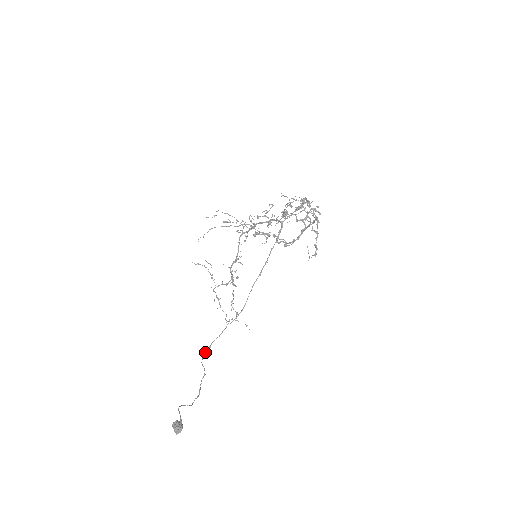
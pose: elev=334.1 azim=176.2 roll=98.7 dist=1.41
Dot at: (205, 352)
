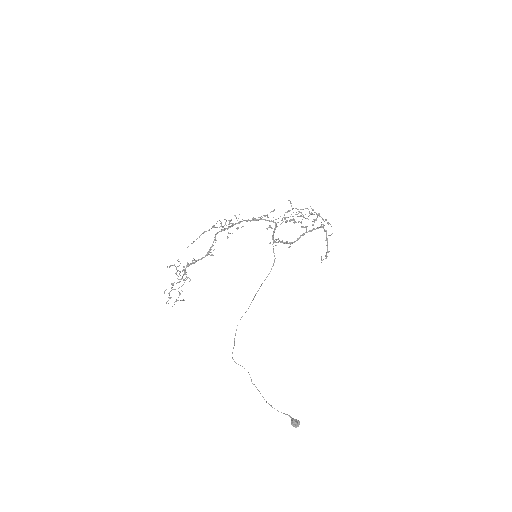
Dot at: occluded
